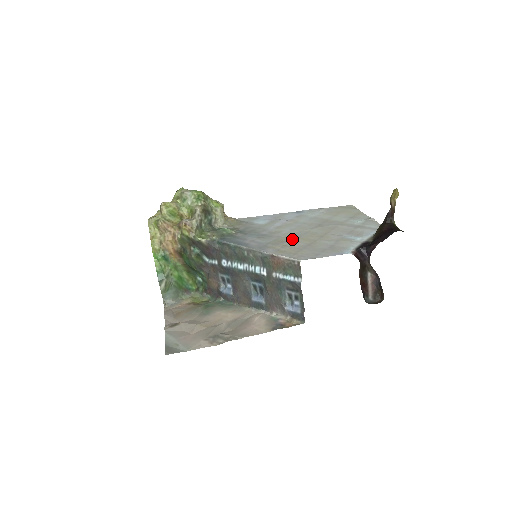
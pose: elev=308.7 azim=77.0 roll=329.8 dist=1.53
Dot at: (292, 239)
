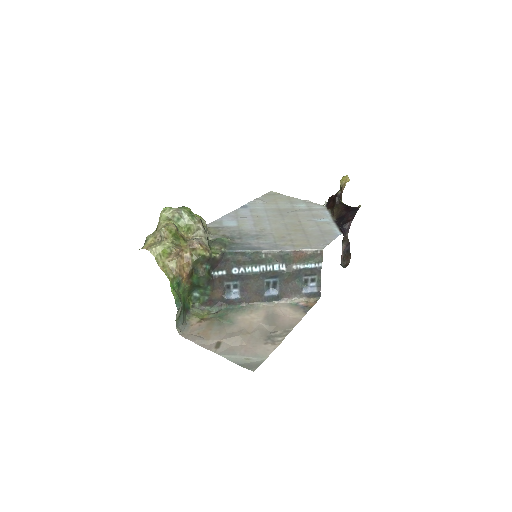
Dot at: (286, 233)
